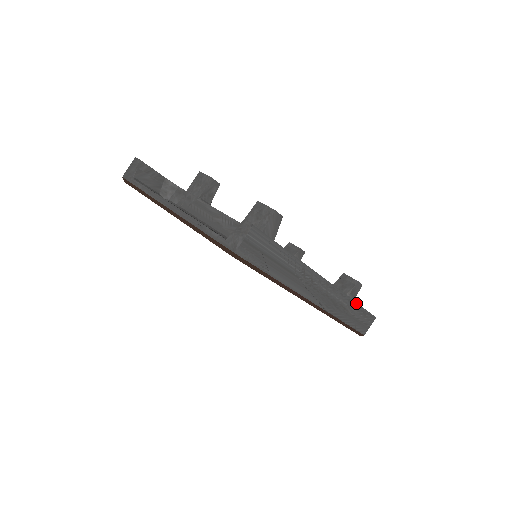
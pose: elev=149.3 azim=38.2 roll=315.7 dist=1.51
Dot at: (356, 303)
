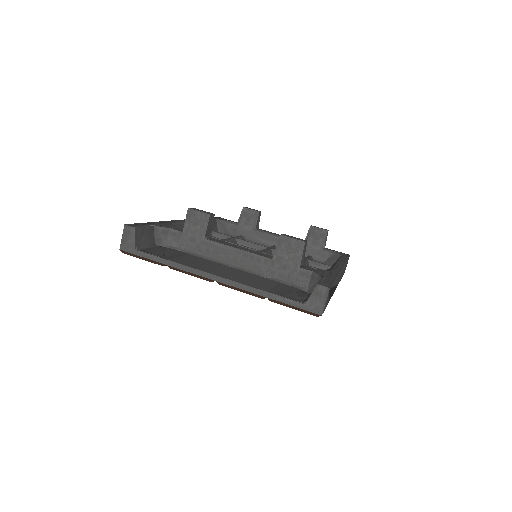
Dot at: (346, 260)
